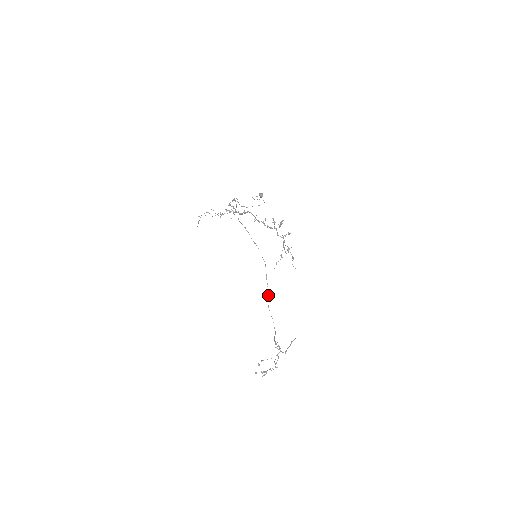
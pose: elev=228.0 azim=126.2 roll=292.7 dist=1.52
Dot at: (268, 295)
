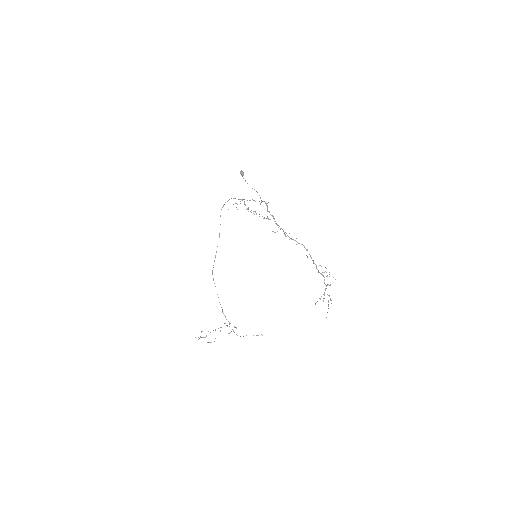
Dot at: (213, 267)
